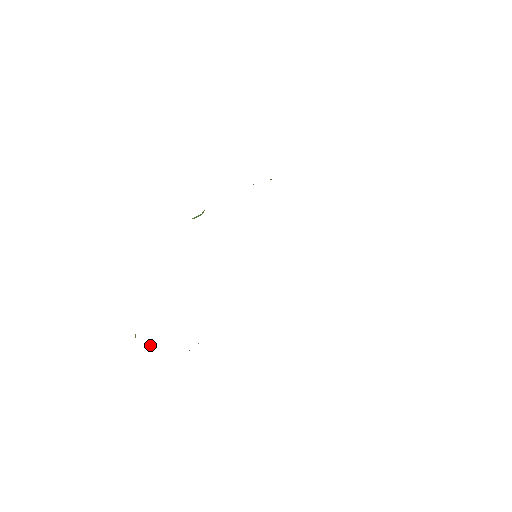
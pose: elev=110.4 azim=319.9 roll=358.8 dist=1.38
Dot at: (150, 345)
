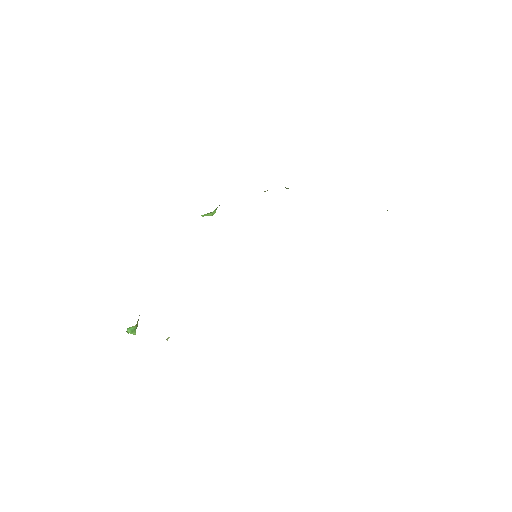
Dot at: (132, 330)
